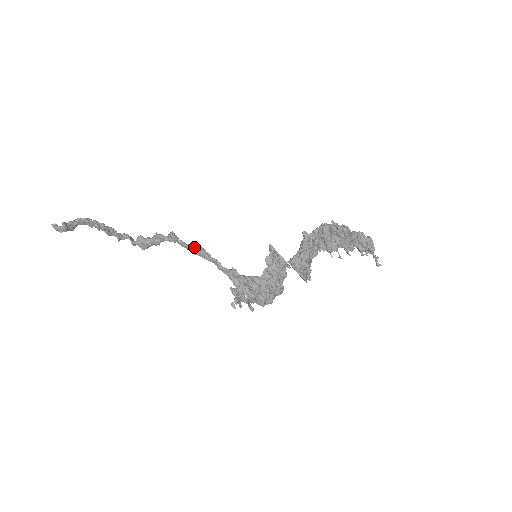
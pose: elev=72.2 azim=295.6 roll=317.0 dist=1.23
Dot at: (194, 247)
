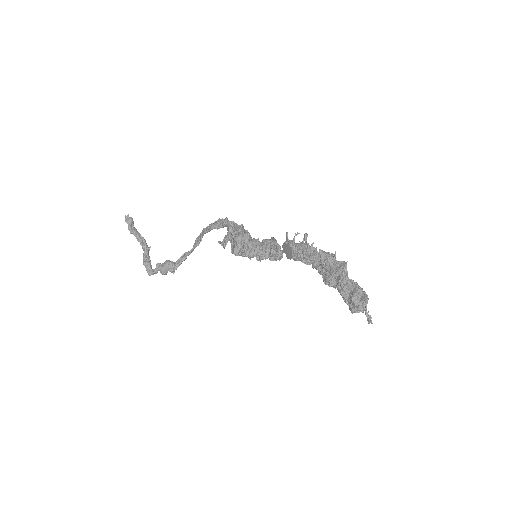
Dot at: (215, 221)
